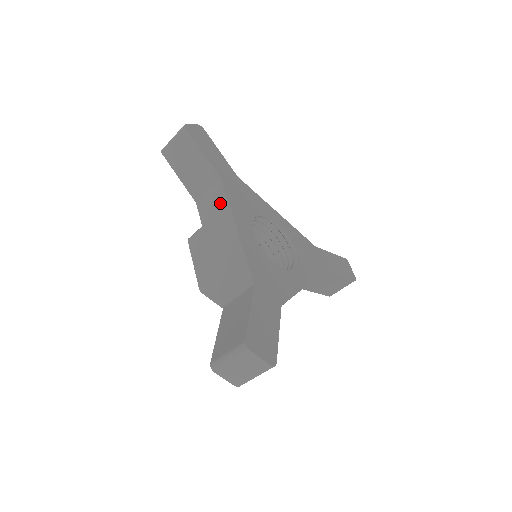
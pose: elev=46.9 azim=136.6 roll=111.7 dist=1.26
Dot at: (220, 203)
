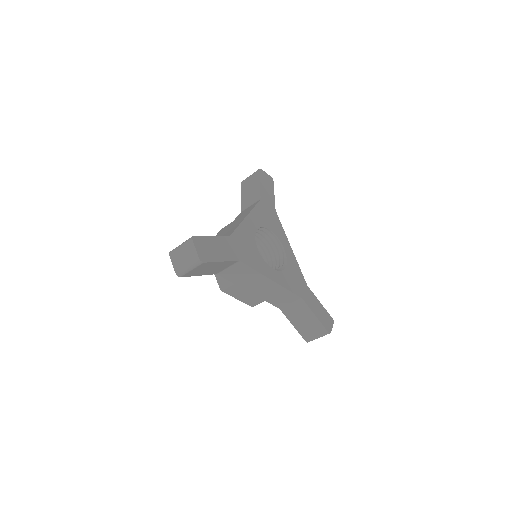
Dot at: (250, 209)
